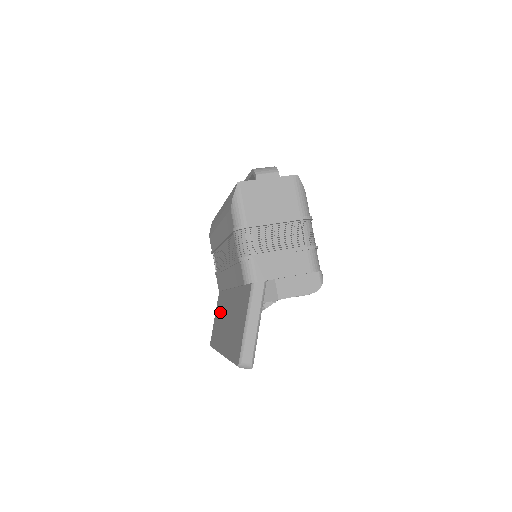
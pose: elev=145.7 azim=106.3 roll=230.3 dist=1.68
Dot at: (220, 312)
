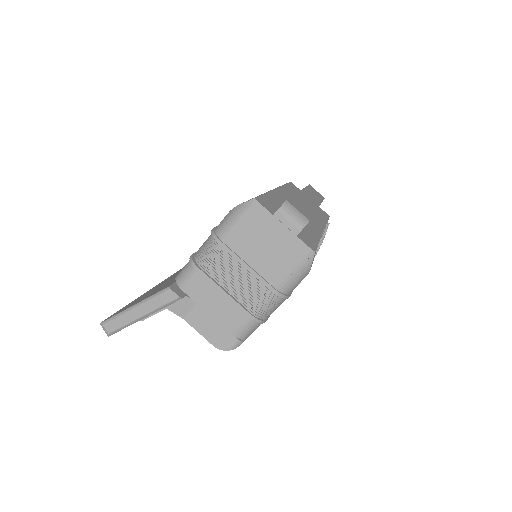
Dot at: occluded
